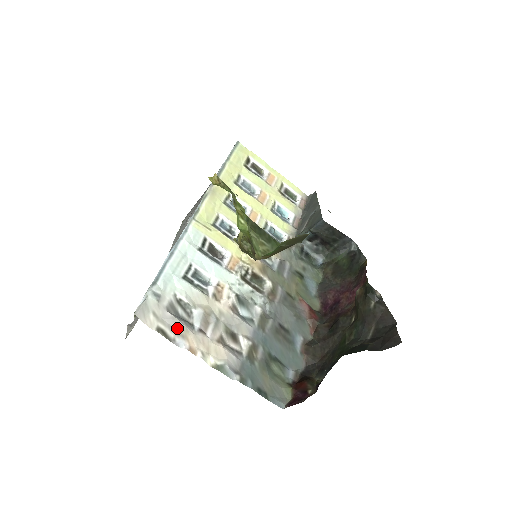
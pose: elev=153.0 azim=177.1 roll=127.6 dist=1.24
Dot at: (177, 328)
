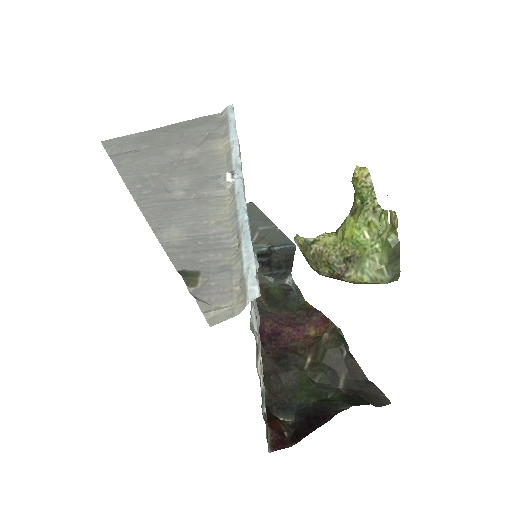
Dot at: (258, 329)
